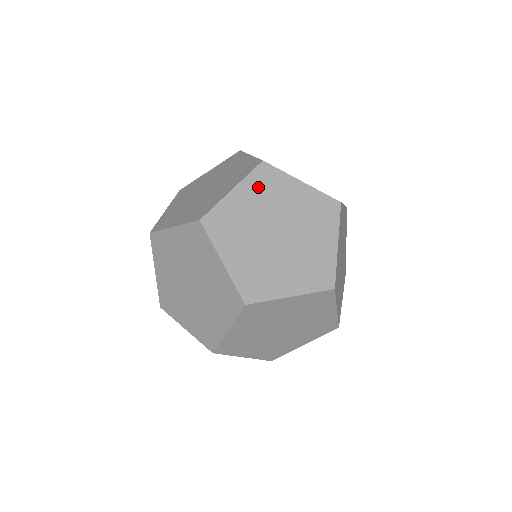
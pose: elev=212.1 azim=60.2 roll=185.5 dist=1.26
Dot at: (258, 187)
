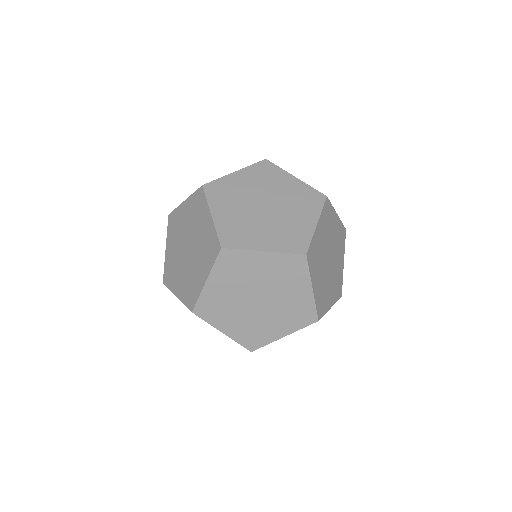
Dot at: (325, 221)
